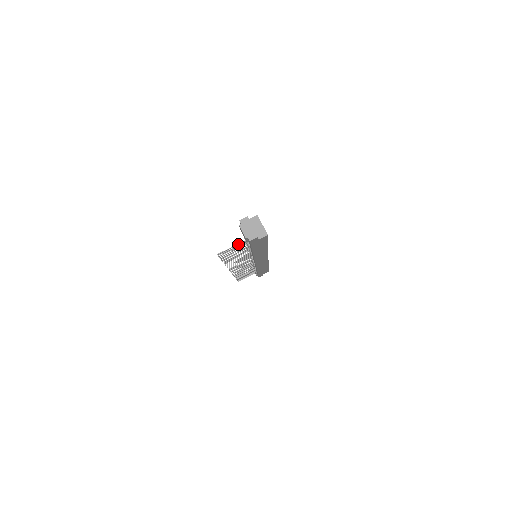
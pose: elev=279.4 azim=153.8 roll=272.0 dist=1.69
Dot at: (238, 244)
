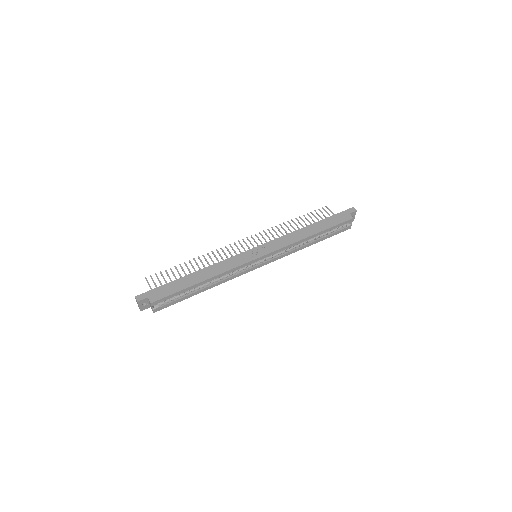
Dot at: occluded
